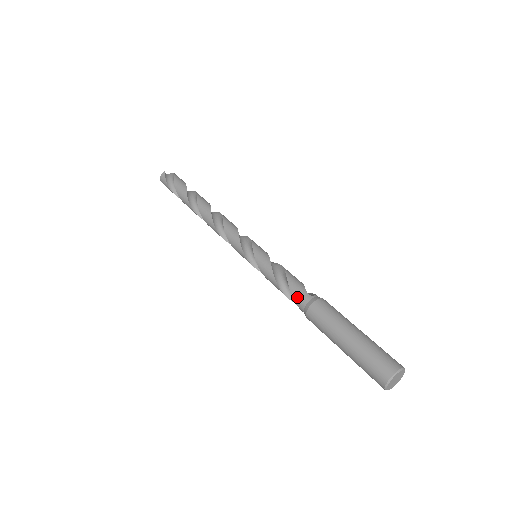
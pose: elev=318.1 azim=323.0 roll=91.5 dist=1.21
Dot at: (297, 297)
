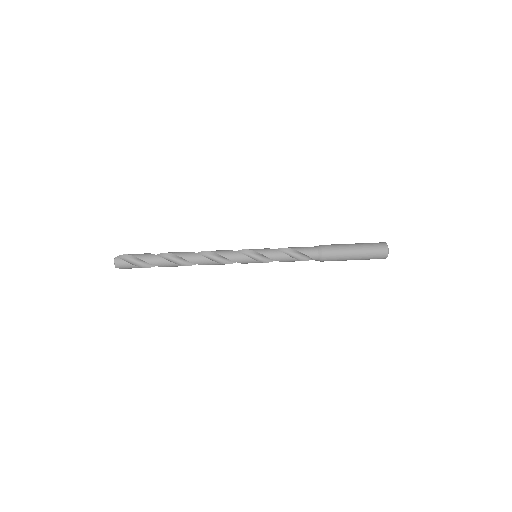
Dot at: (310, 253)
